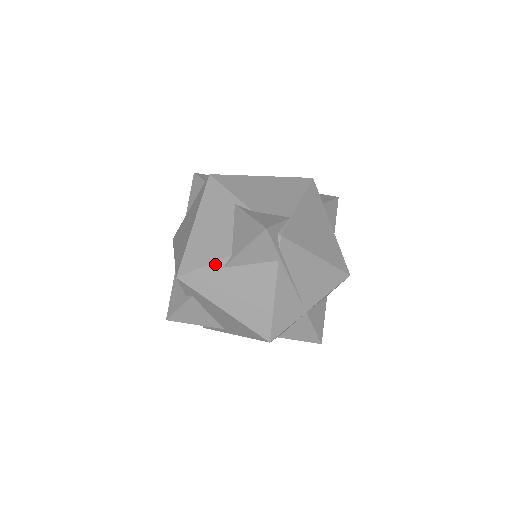
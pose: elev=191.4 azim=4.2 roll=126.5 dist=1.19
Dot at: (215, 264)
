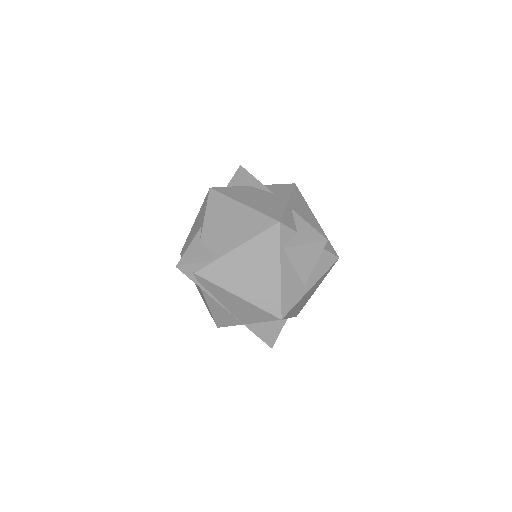
Dot at: occluded
